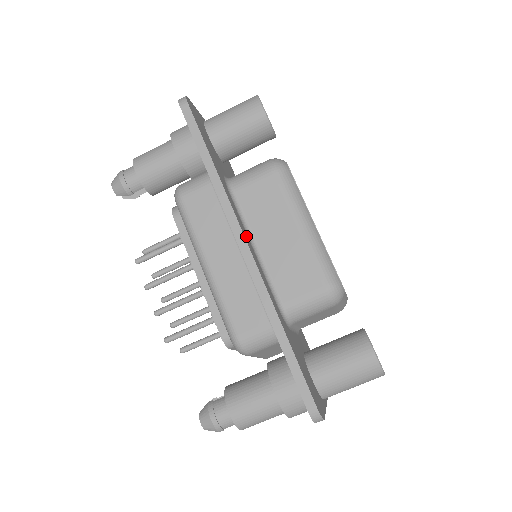
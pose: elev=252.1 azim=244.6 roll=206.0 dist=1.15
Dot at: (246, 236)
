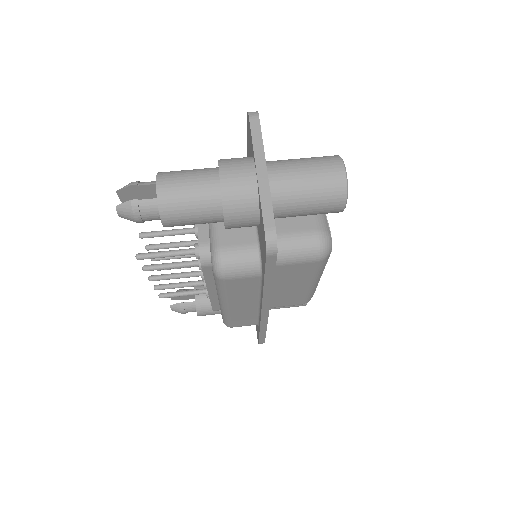
Dot at: occluded
